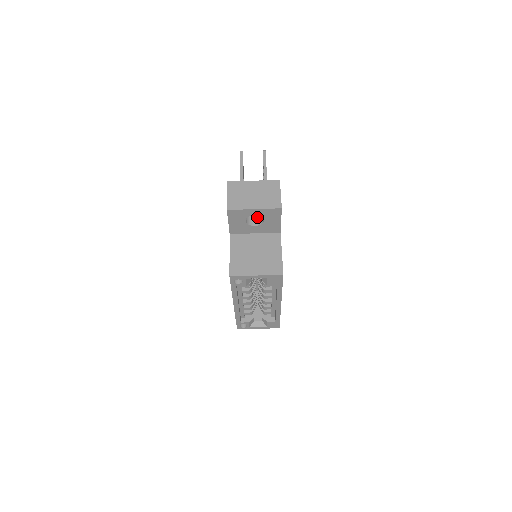
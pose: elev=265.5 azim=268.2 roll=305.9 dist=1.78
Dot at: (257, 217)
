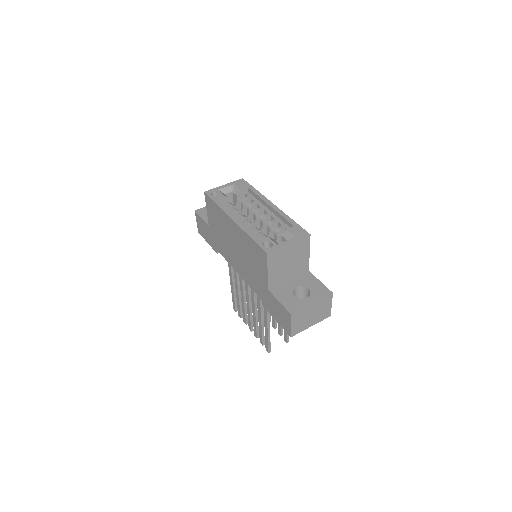
Dot at: occluded
